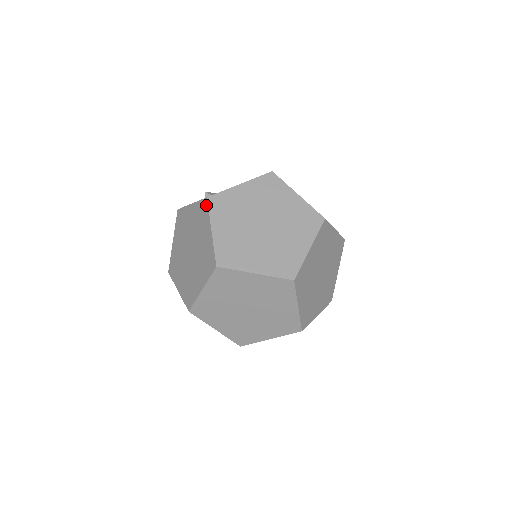
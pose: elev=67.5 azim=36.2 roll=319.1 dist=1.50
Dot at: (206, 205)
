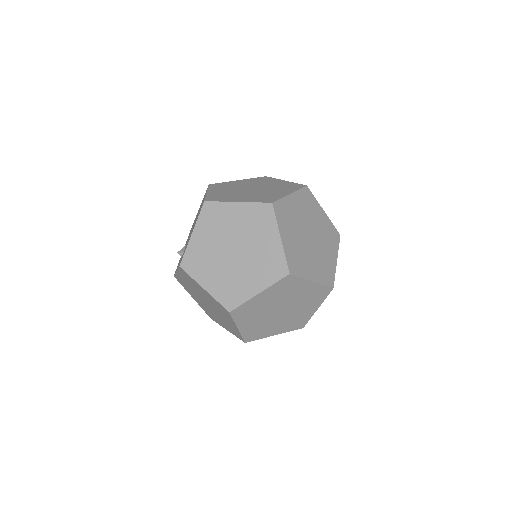
Dot at: (184, 272)
